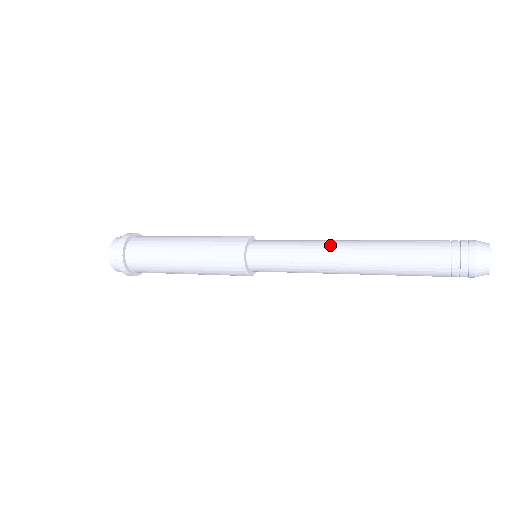
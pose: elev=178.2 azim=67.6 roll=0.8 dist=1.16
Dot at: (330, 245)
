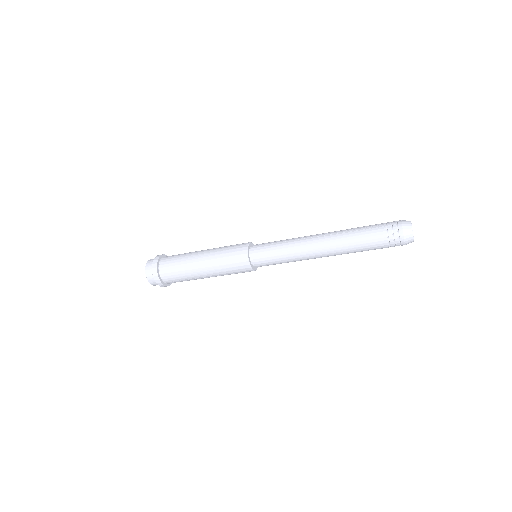
Dot at: occluded
